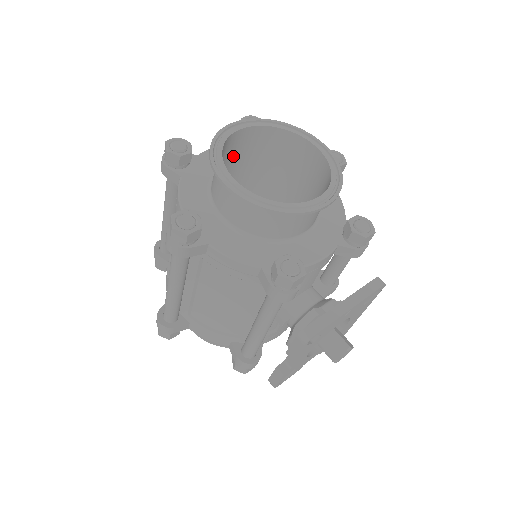
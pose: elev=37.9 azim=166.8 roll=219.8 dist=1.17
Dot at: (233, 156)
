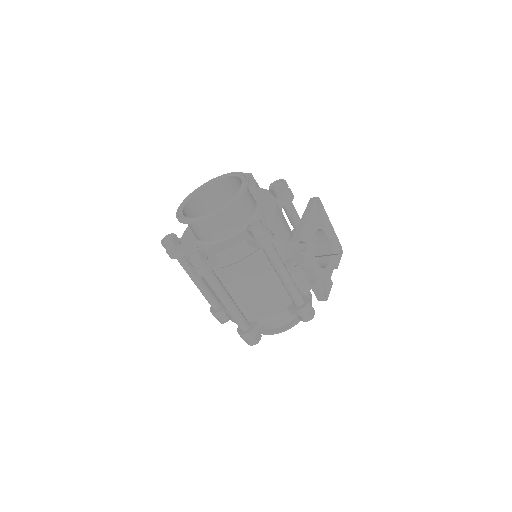
Dot at: occluded
